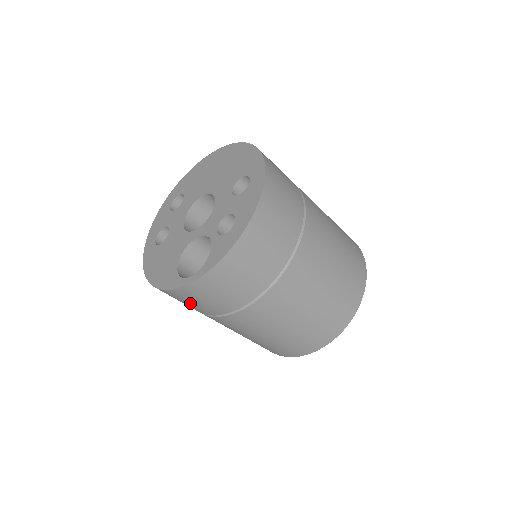
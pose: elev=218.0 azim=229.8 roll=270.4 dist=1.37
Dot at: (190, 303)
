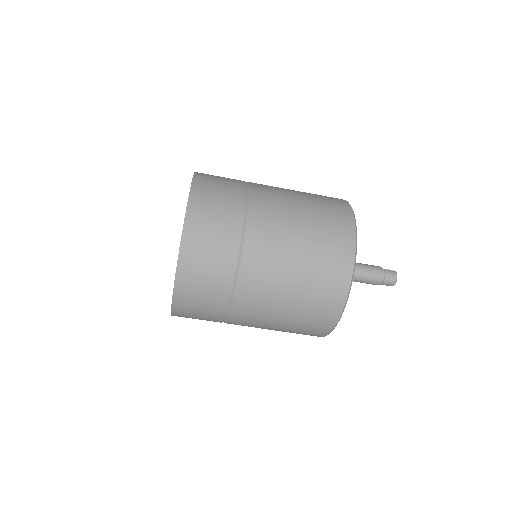
Dot at: (202, 292)
